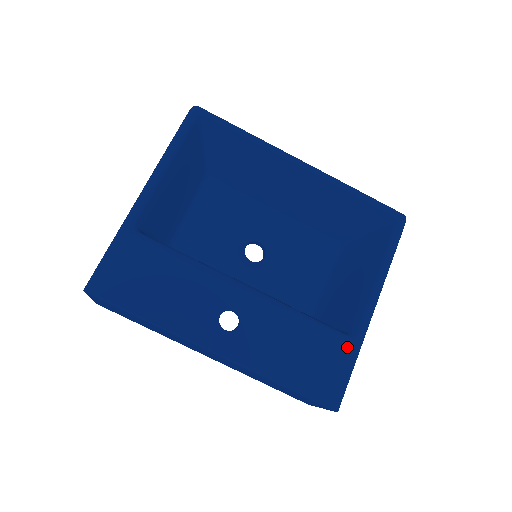
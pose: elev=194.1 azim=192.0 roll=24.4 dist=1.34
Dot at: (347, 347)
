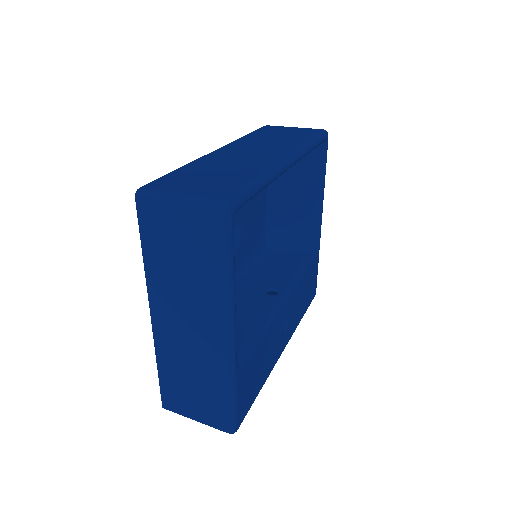
Dot at: (317, 259)
